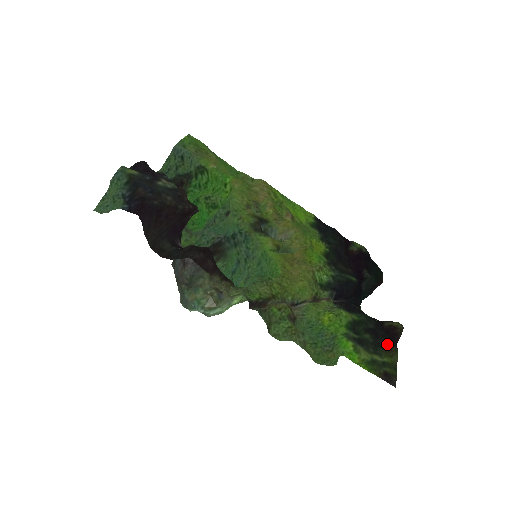
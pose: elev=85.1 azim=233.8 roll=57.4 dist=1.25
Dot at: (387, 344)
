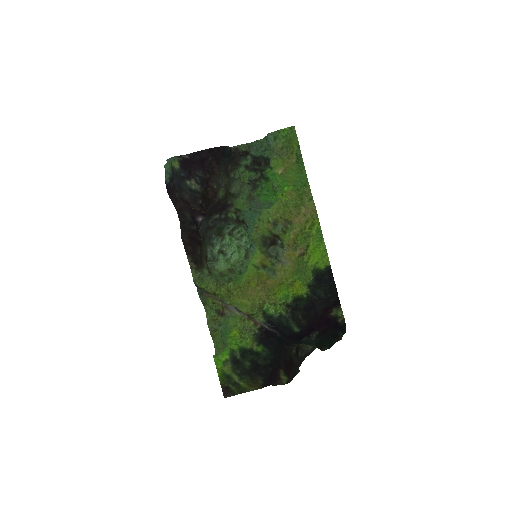
Dot at: (257, 379)
